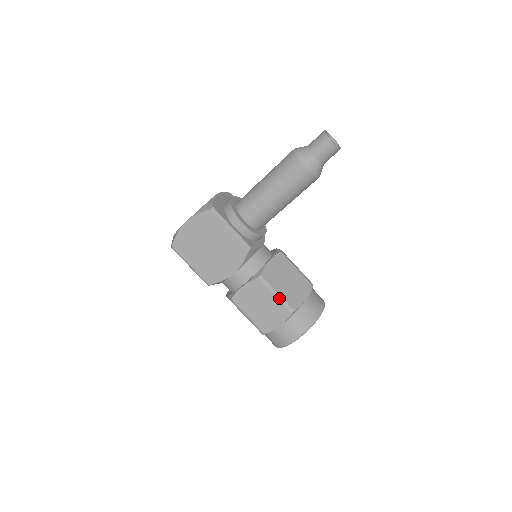
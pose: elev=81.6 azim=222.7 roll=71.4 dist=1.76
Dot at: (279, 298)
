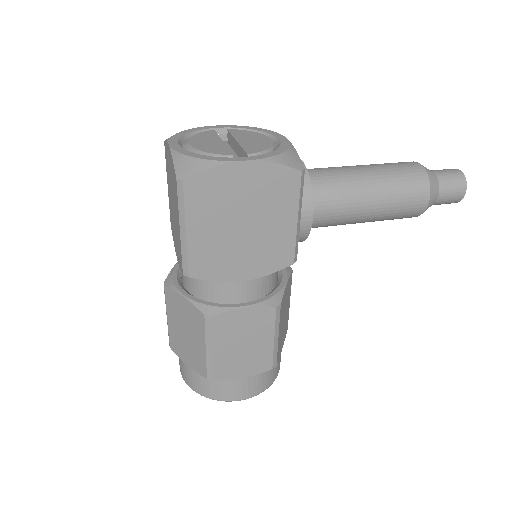
Dot at: (276, 344)
